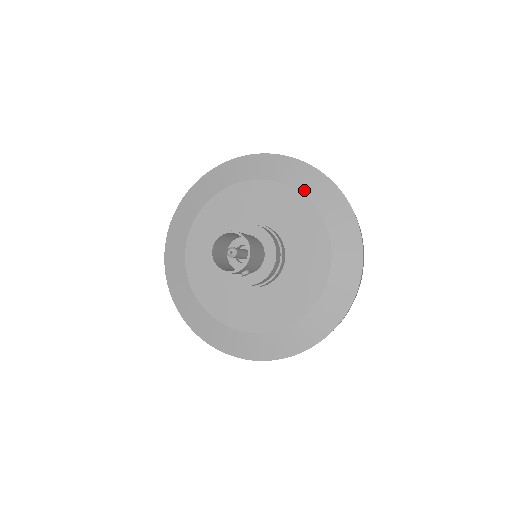
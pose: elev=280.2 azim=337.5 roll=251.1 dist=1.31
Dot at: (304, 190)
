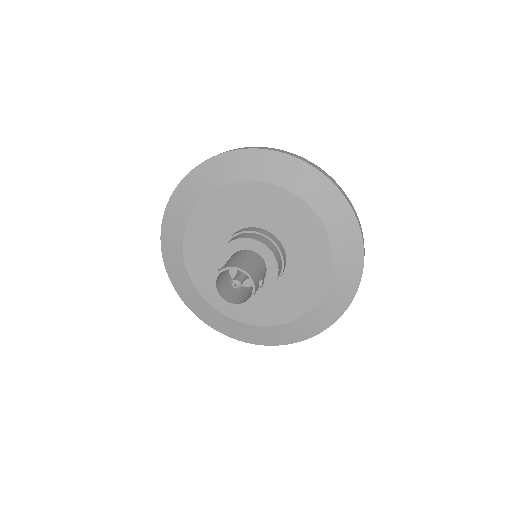
Dot at: (226, 180)
